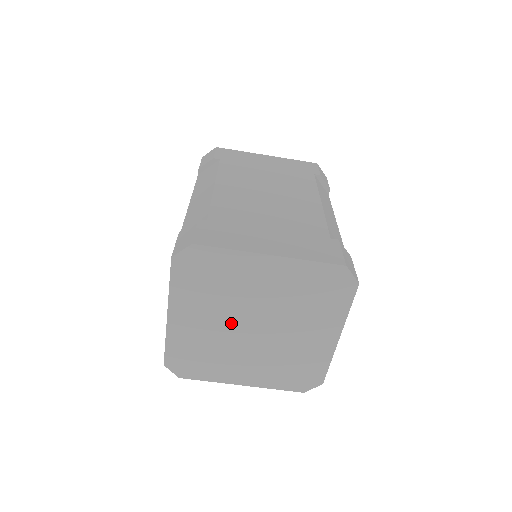
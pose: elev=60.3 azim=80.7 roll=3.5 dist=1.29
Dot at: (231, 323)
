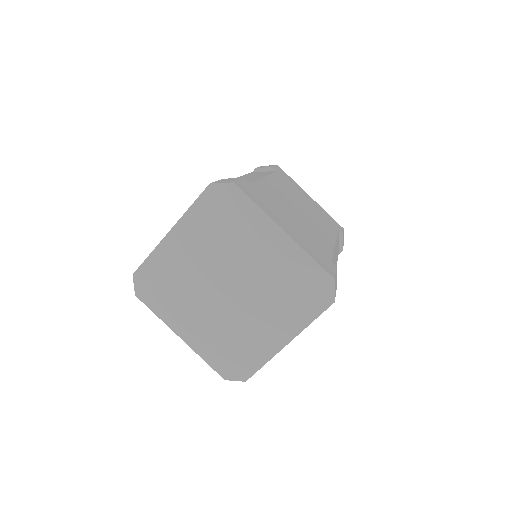
Dot at: (213, 271)
